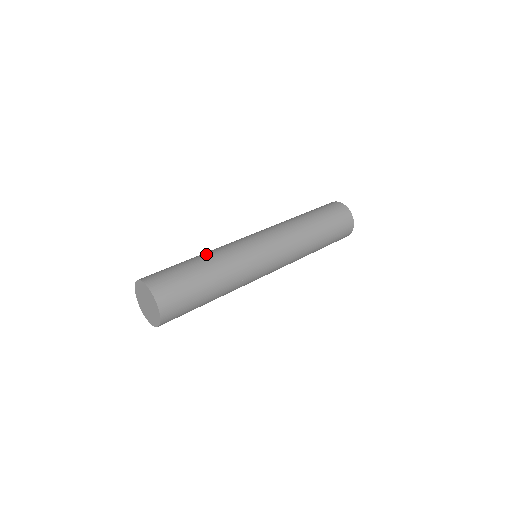
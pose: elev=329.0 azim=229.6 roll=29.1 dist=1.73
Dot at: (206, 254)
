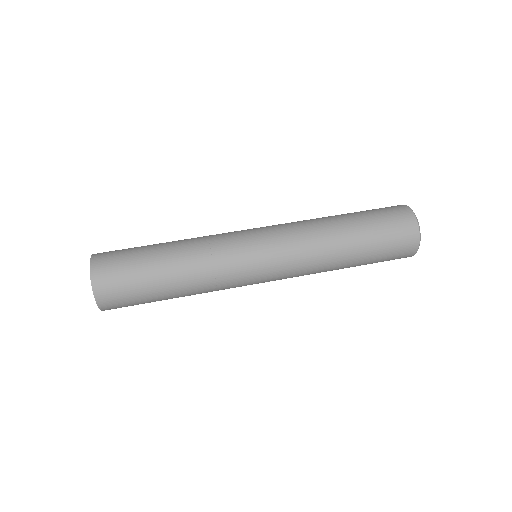
Dot at: occluded
